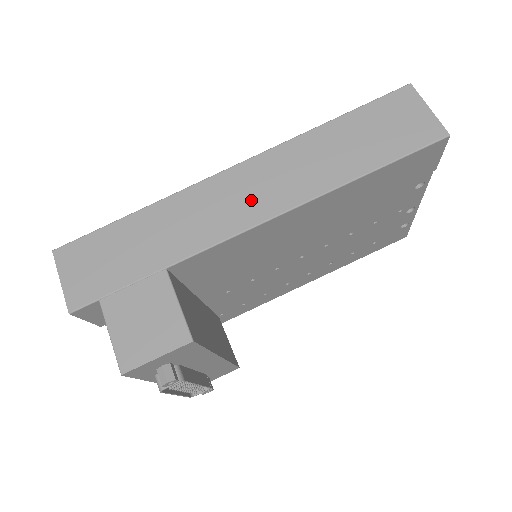
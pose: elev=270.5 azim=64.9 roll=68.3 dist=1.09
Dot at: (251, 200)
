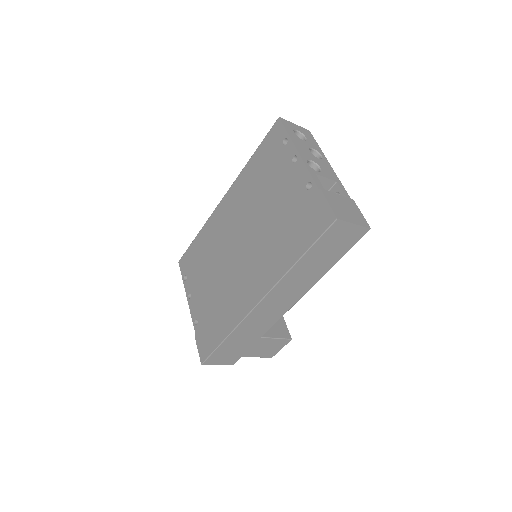
Dot at: (281, 305)
